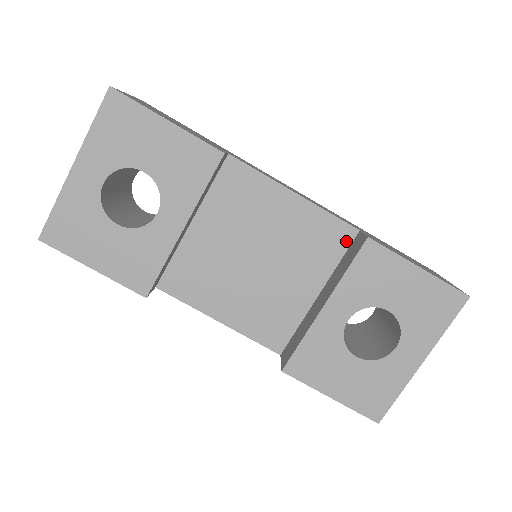
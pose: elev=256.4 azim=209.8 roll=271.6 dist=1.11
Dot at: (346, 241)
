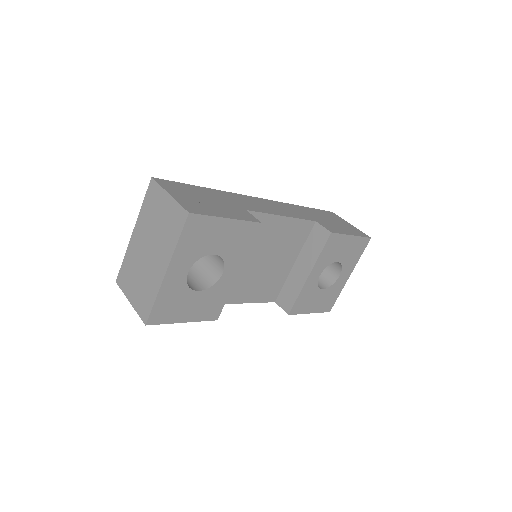
Dot at: (309, 230)
